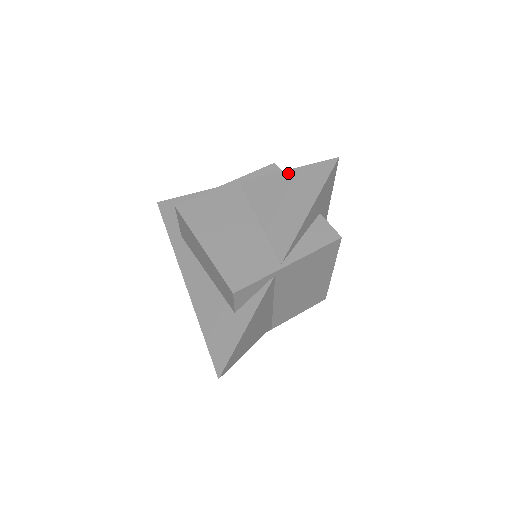
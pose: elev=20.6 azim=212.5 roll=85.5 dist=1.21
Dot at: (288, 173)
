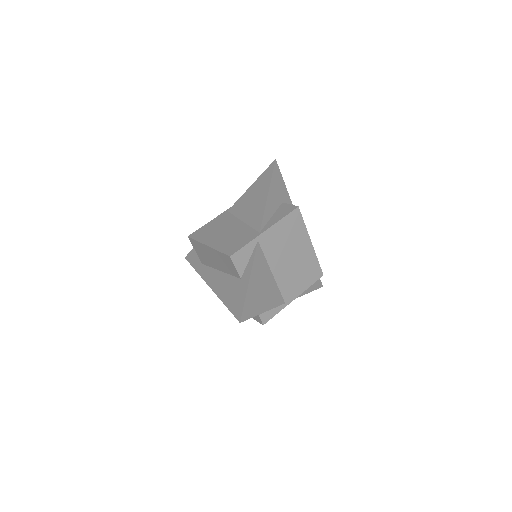
Dot at: (252, 186)
